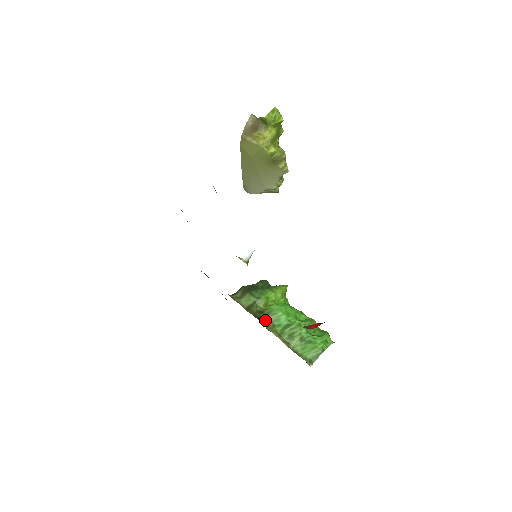
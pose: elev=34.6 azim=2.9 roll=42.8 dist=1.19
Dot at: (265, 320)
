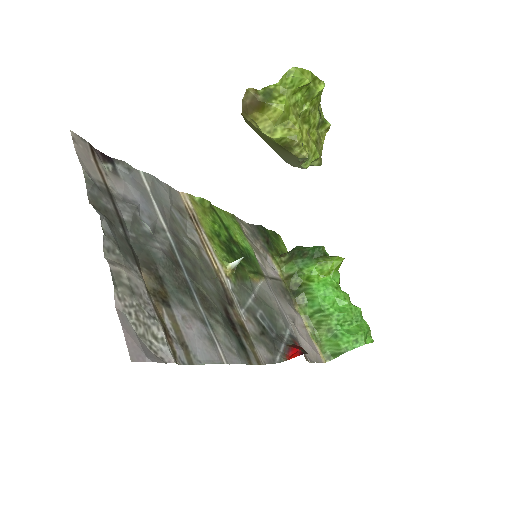
Dot at: (299, 297)
